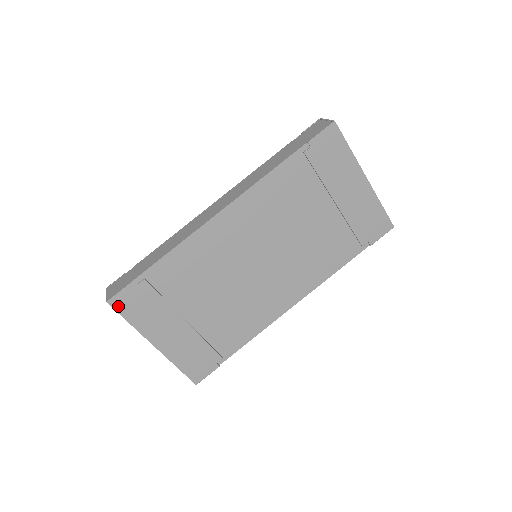
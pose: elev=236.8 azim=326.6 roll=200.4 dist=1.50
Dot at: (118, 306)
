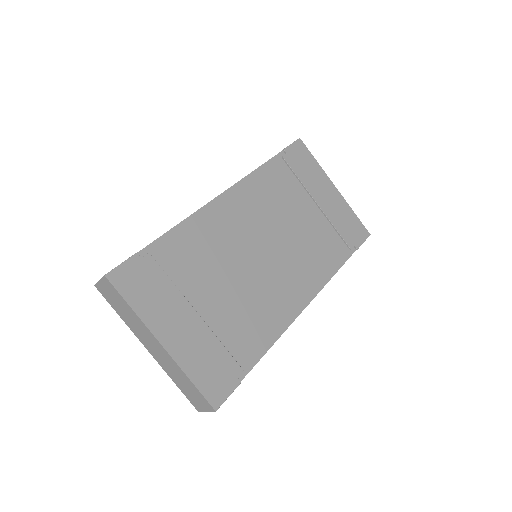
Dot at: (118, 282)
